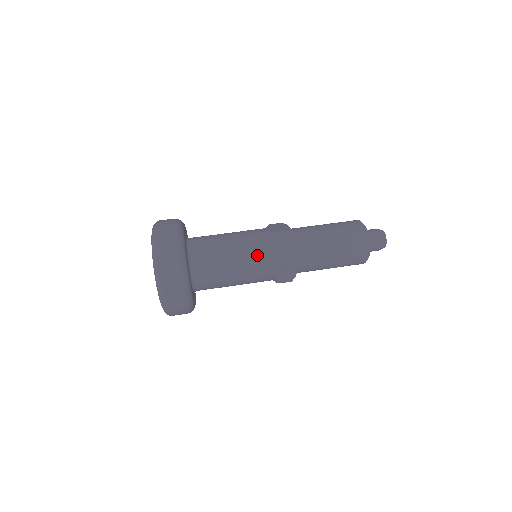
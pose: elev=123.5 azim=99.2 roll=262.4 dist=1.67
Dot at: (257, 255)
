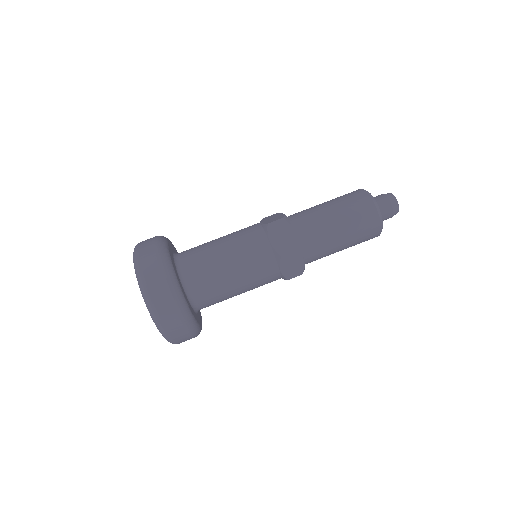
Dot at: (264, 280)
